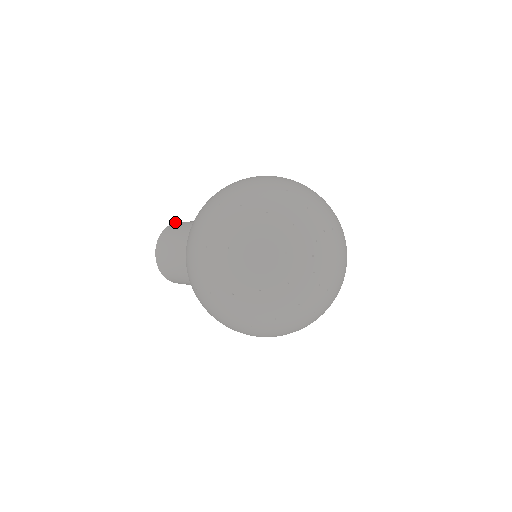
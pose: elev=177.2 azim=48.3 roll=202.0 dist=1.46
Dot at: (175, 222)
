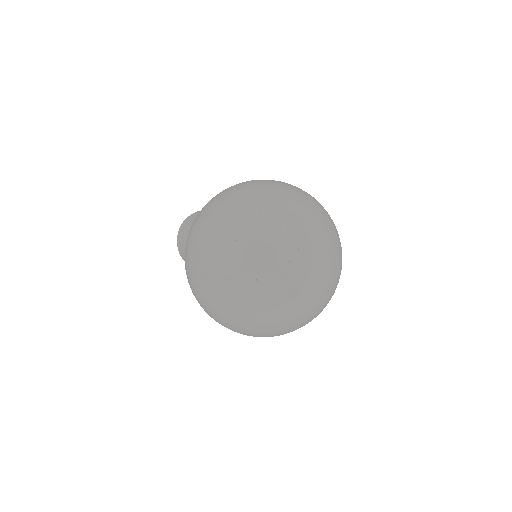
Dot at: occluded
